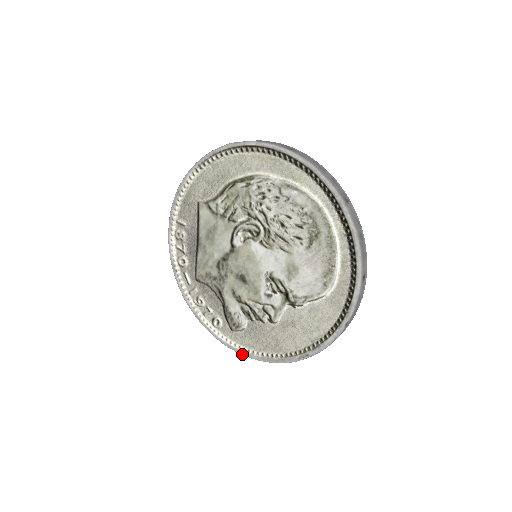
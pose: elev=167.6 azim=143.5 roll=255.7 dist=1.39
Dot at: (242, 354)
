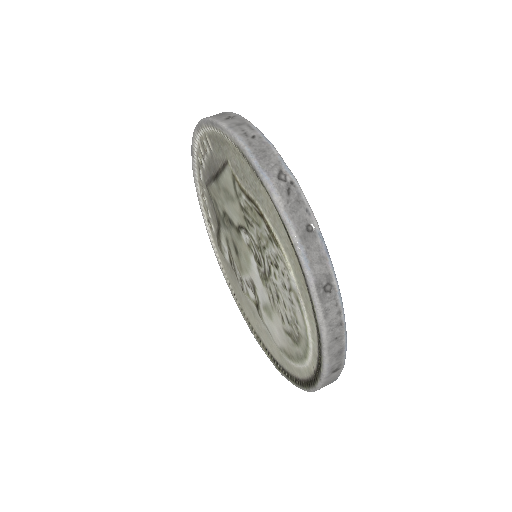
Dot at: (218, 262)
